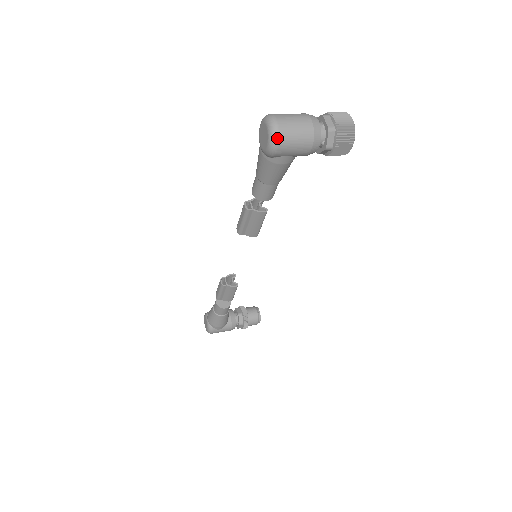
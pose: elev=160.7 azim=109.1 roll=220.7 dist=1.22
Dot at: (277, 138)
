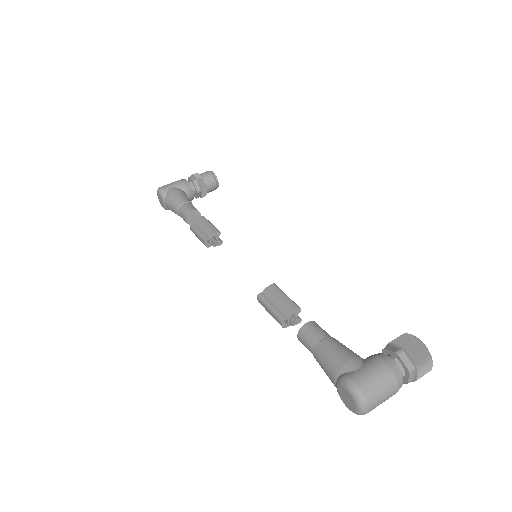
Dot at: (361, 414)
